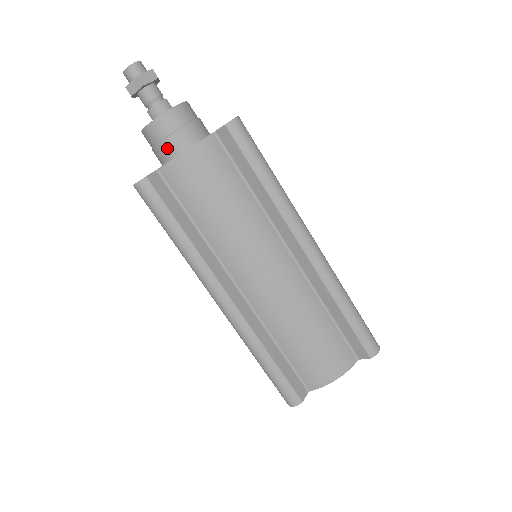
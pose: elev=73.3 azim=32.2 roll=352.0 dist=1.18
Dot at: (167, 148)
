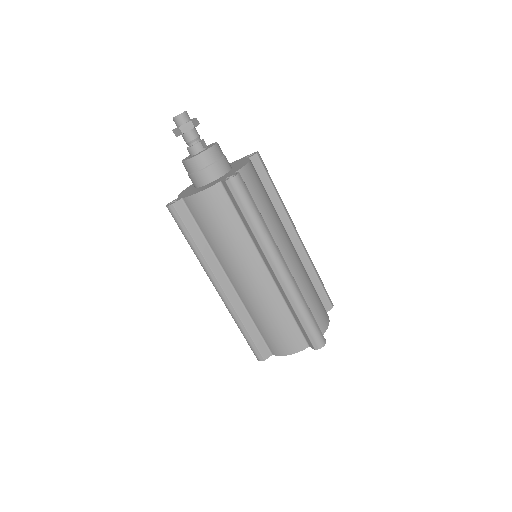
Dot at: (194, 180)
